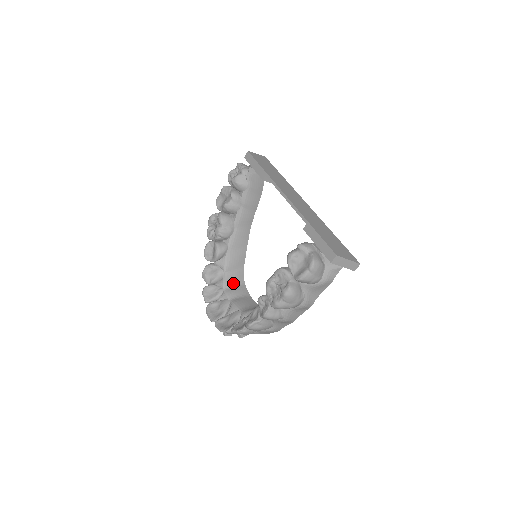
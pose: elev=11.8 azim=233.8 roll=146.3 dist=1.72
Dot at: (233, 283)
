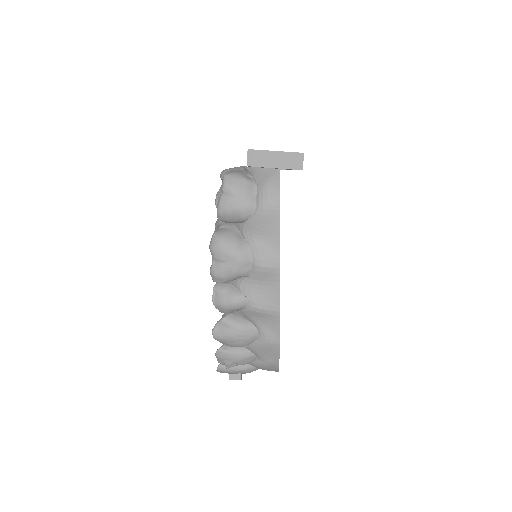
Dot at: occluded
